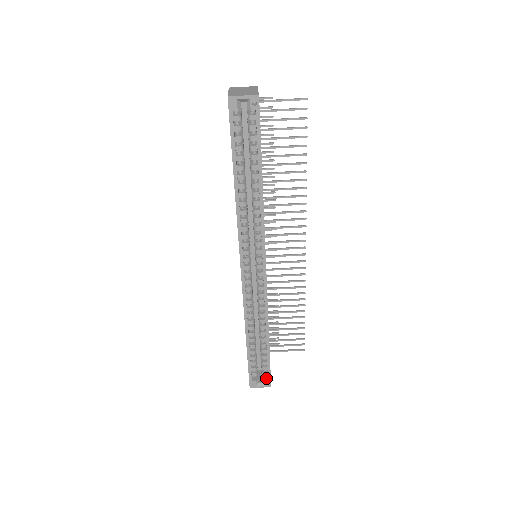
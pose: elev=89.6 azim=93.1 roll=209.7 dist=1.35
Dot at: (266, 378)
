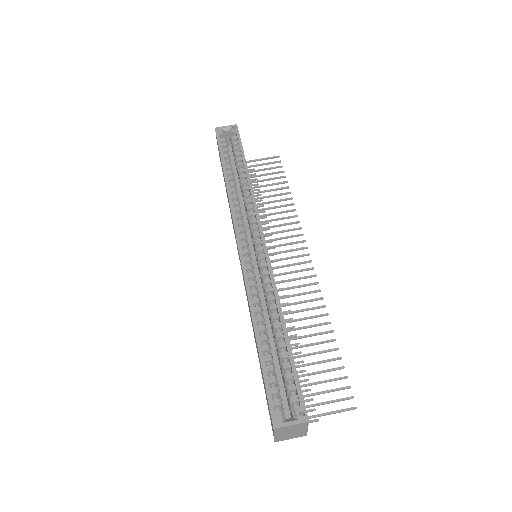
Dot at: (297, 406)
